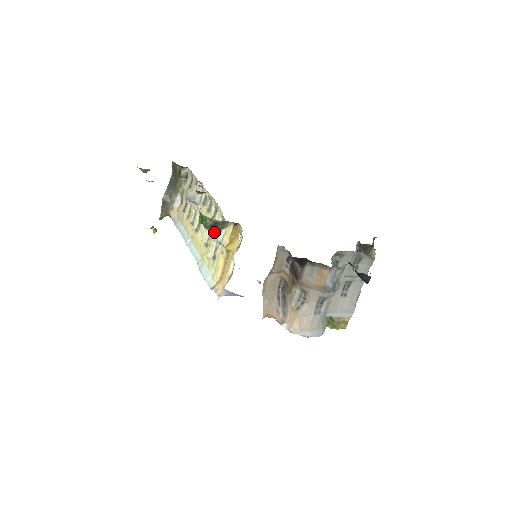
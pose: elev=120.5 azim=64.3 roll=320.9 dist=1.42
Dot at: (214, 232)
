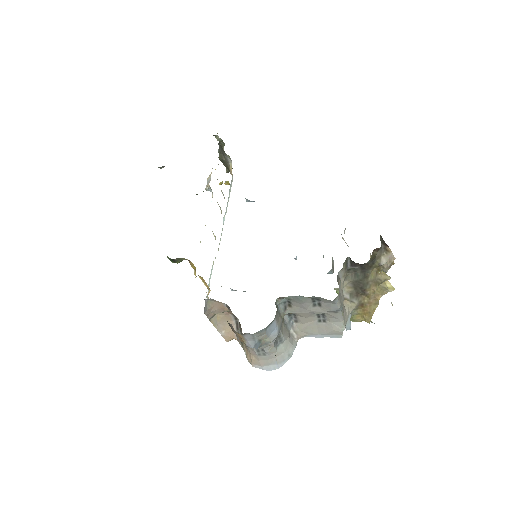
Dot at: occluded
